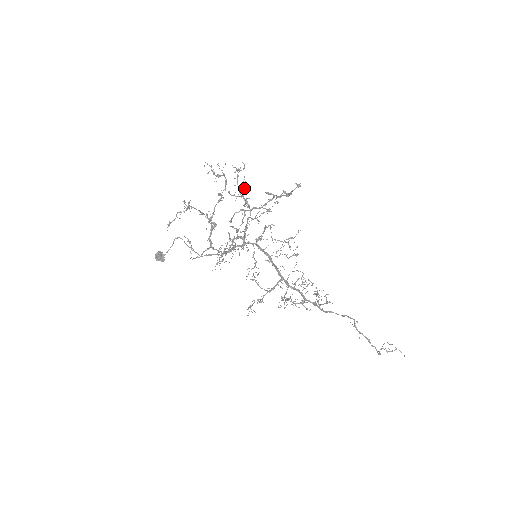
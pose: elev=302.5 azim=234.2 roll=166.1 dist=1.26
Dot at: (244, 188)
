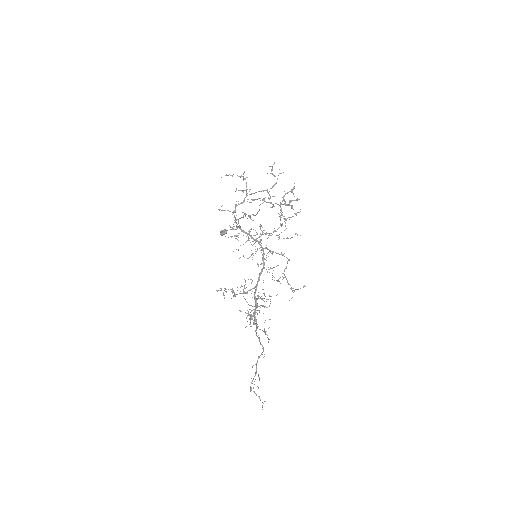
Dot at: occluded
